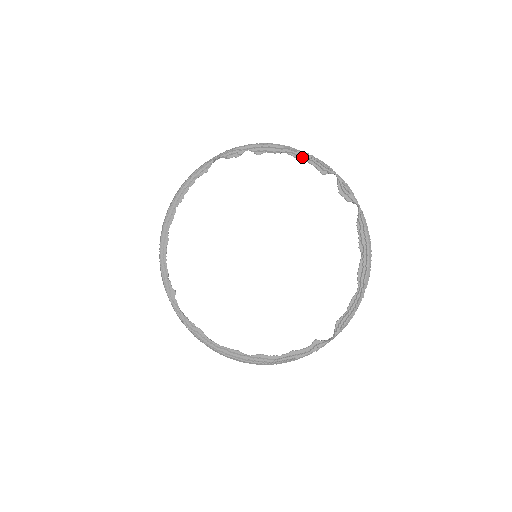
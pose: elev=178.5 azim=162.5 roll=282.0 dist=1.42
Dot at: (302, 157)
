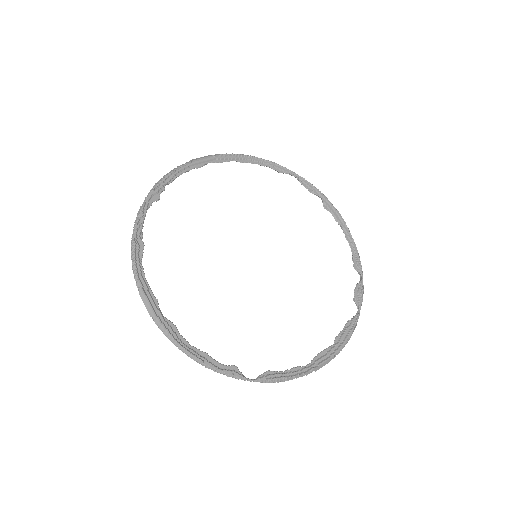
Dot at: (351, 243)
